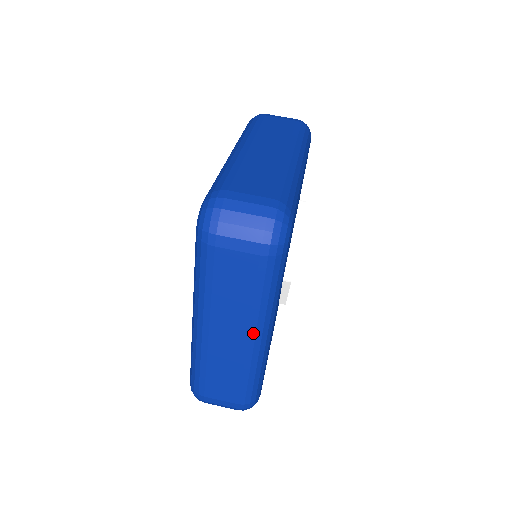
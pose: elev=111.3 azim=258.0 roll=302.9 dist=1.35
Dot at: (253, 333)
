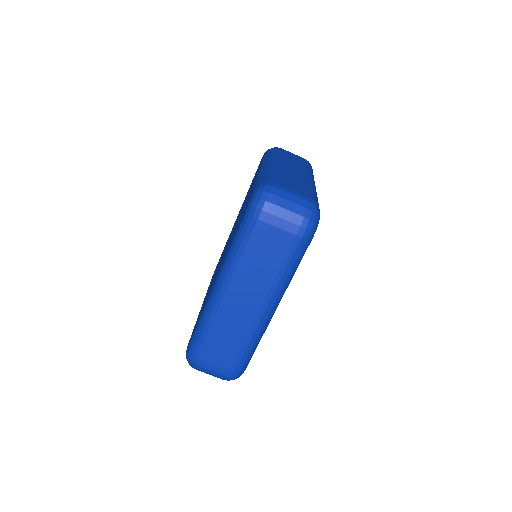
Dot at: occluded
